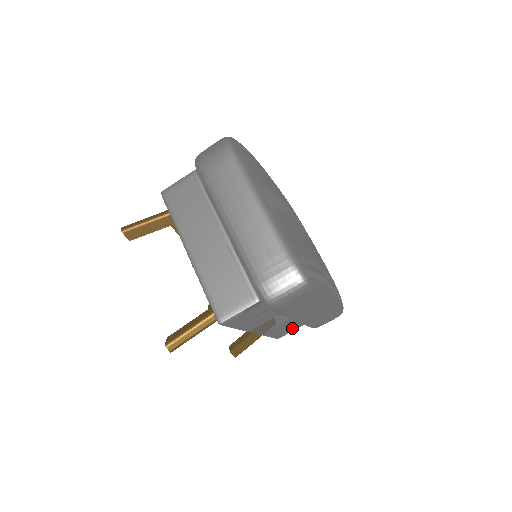
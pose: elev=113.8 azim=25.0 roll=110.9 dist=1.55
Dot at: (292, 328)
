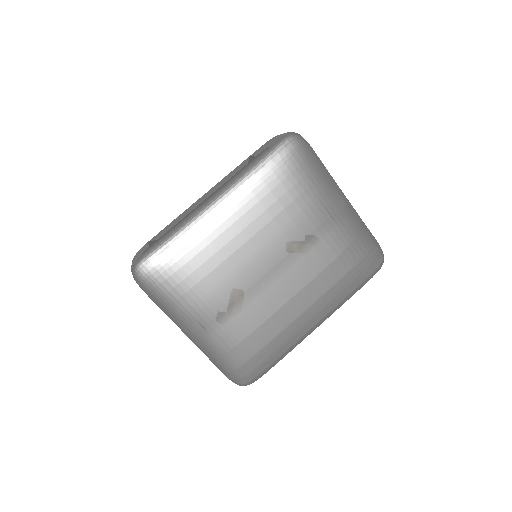
Dot at: occluded
